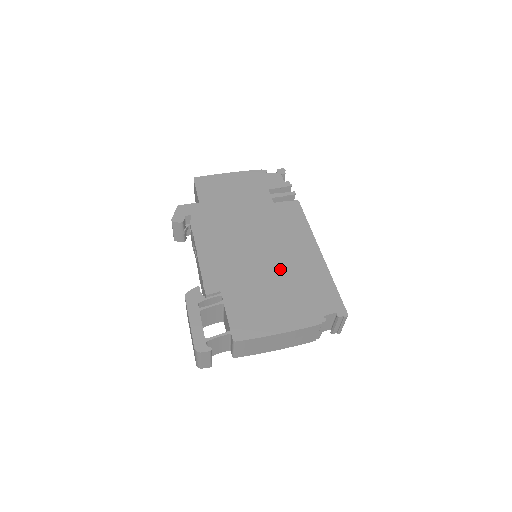
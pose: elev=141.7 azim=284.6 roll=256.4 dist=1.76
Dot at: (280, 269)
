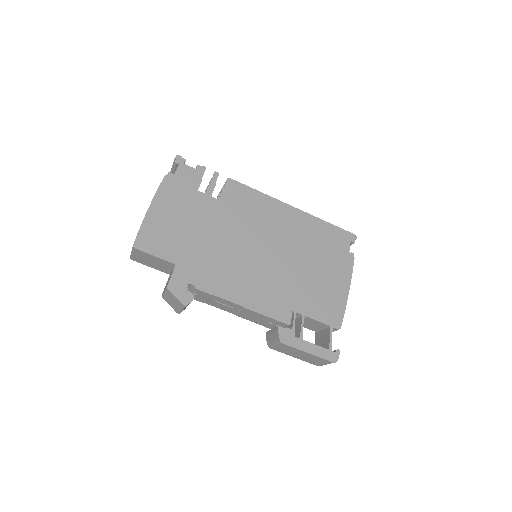
Dot at: (295, 250)
